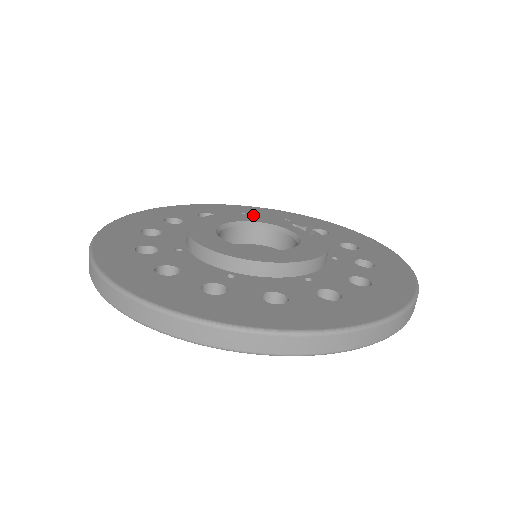
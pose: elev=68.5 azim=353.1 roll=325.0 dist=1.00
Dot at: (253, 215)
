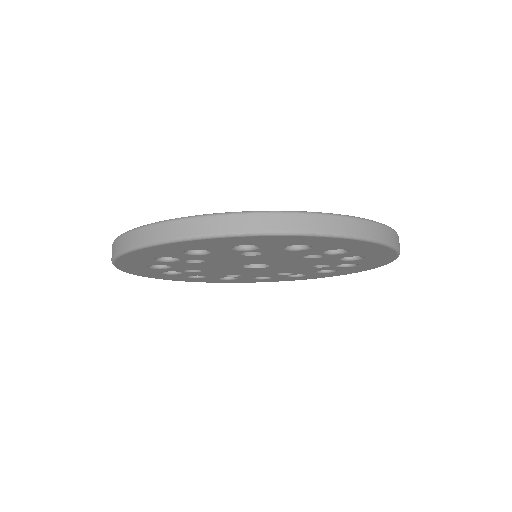
Dot at: occluded
